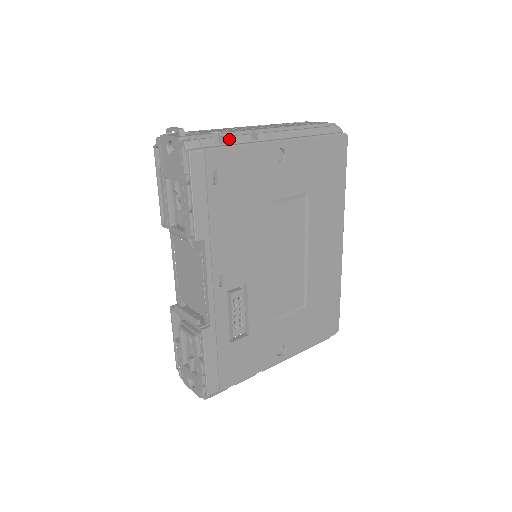
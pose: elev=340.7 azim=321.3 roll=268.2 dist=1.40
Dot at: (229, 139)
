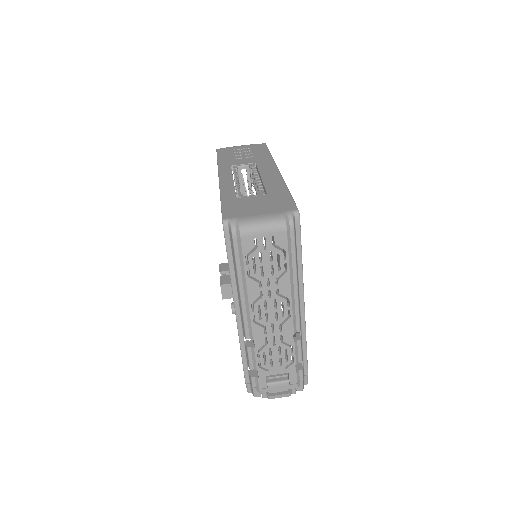
Dot at: (302, 356)
